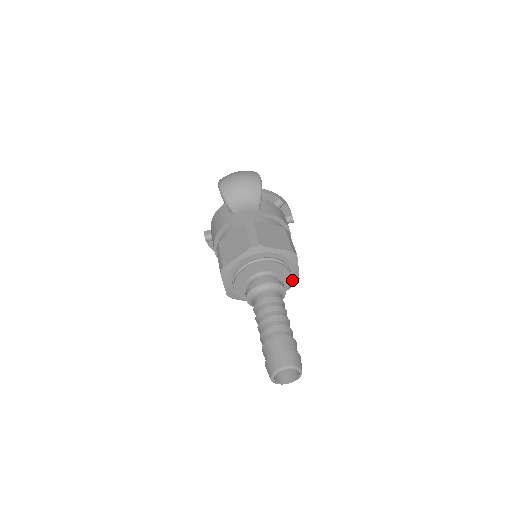
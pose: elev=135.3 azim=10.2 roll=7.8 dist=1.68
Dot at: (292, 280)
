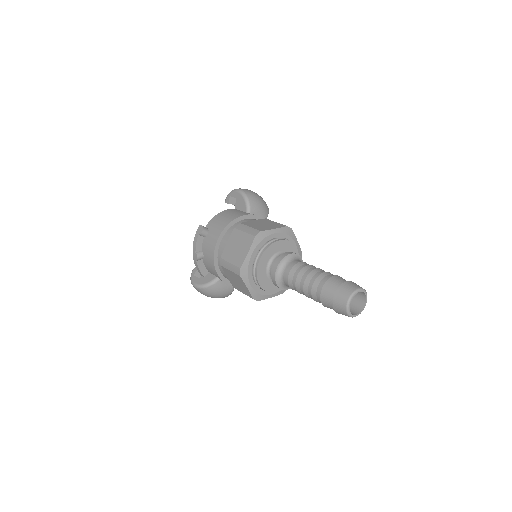
Dot at: occluded
